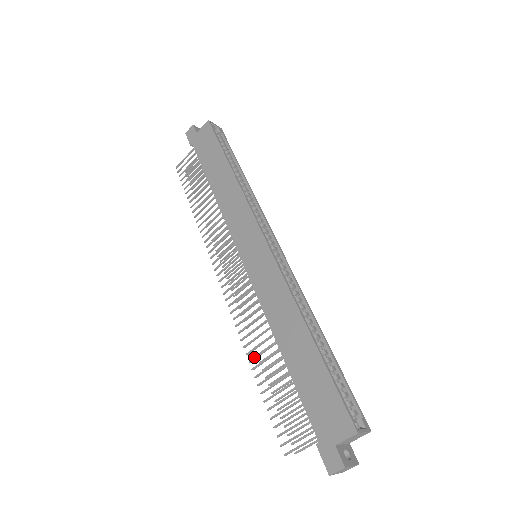
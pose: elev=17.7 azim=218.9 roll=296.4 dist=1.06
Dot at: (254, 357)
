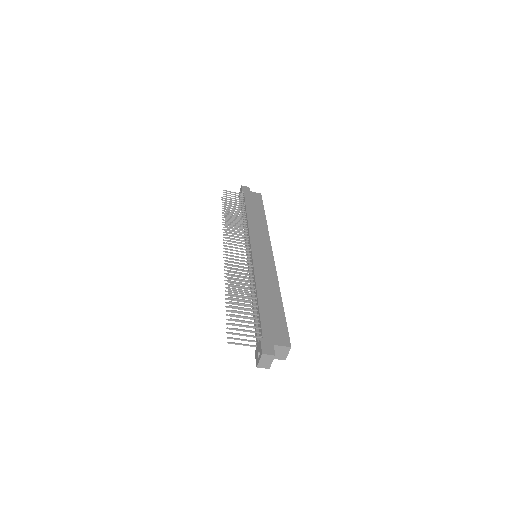
Dot at: (234, 286)
